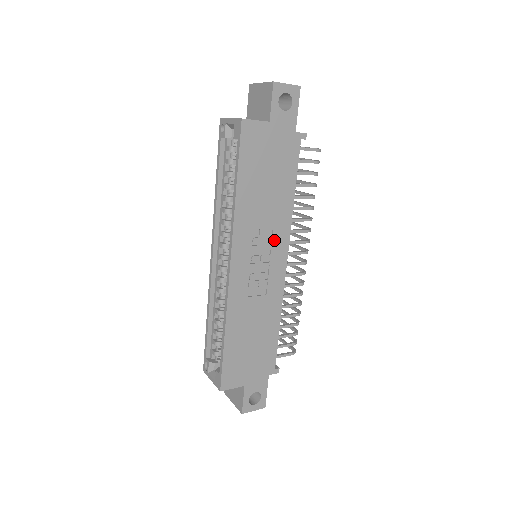
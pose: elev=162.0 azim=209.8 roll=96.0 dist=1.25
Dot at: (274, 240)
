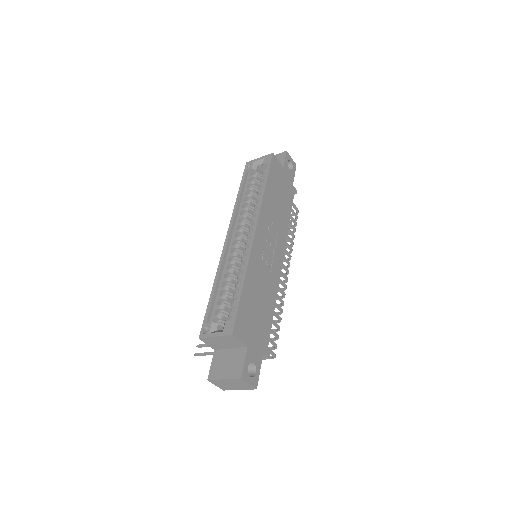
Dot at: (278, 238)
